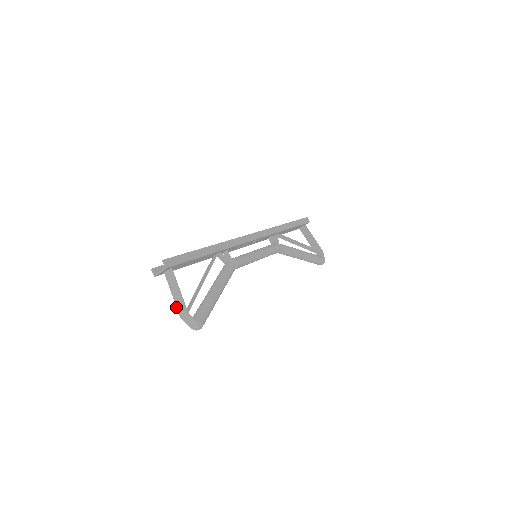
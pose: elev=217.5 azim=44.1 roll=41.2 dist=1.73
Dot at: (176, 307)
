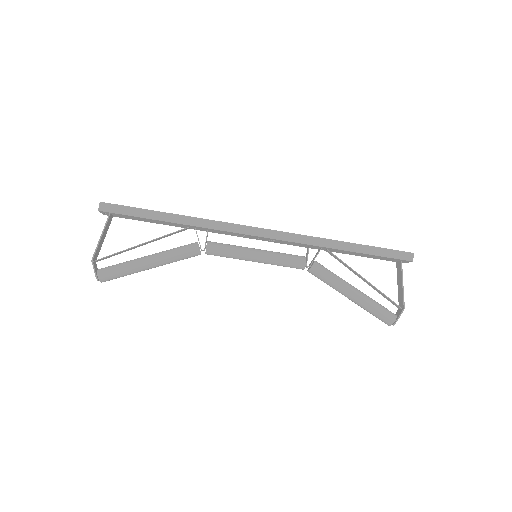
Dot at: (99, 251)
